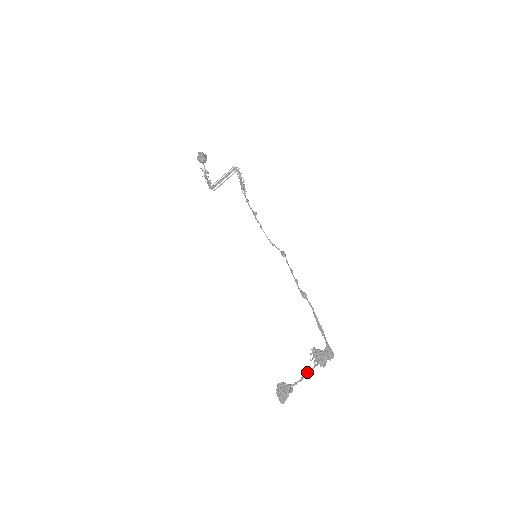
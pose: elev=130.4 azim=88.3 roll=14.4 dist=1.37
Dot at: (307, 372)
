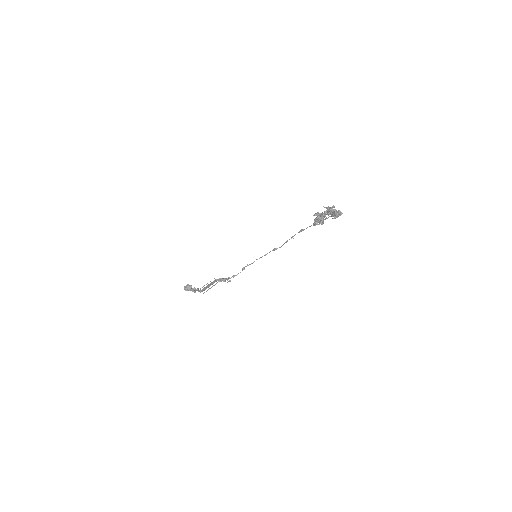
Dot at: (328, 210)
